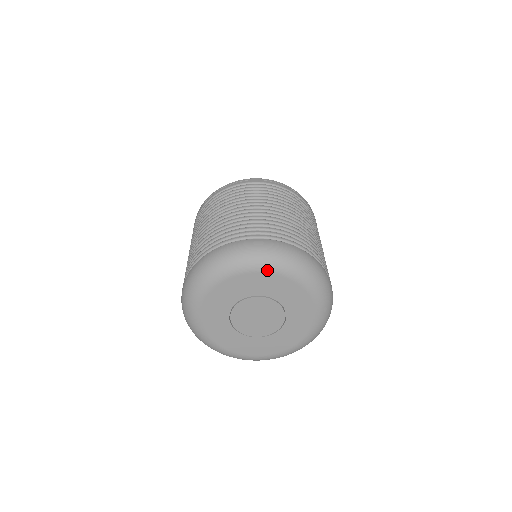
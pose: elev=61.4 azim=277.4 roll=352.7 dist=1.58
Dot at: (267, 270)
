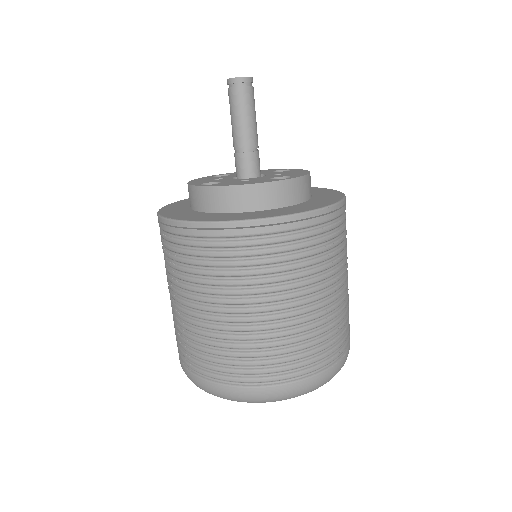
Dot at: occluded
